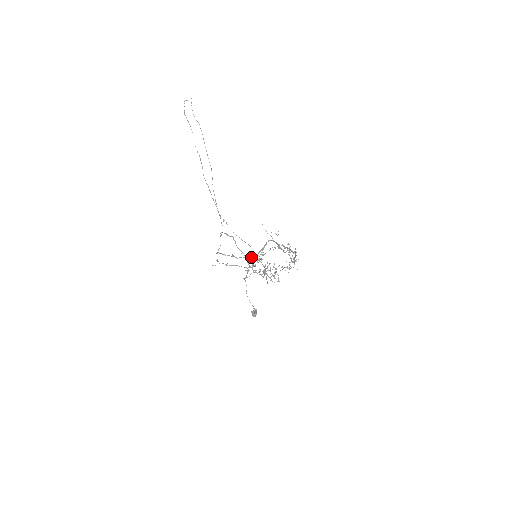
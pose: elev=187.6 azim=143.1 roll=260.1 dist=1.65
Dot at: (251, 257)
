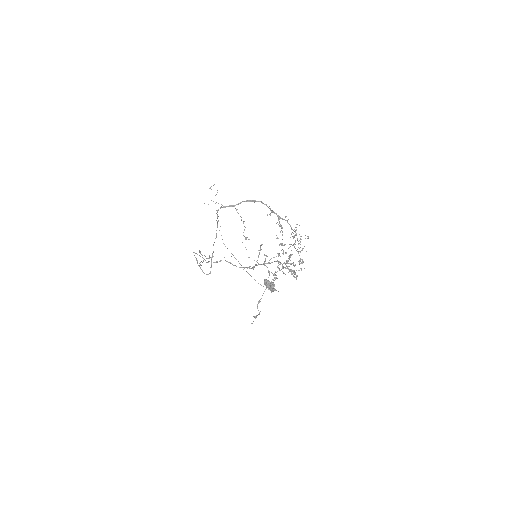
Dot at: occluded
